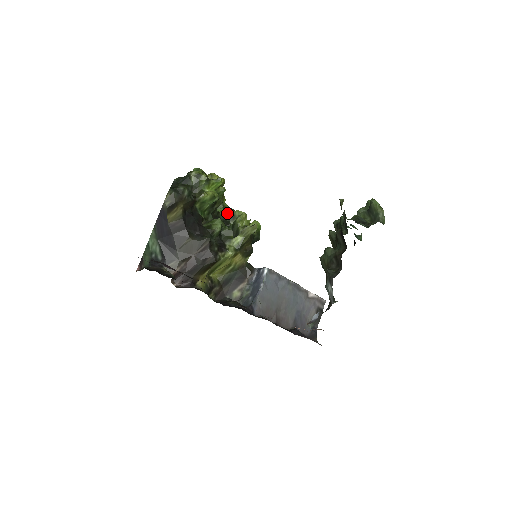
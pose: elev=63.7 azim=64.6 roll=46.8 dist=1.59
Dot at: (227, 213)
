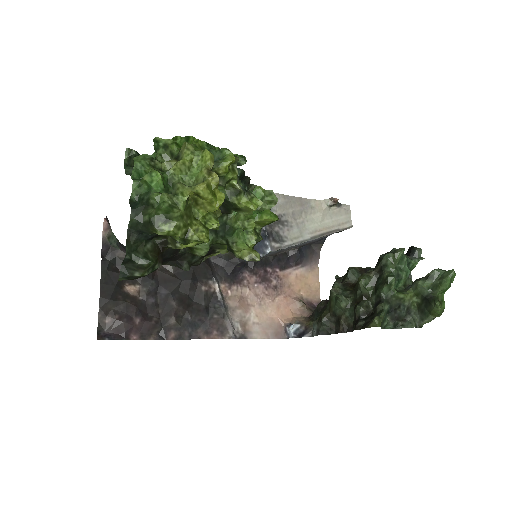
Dot at: (228, 203)
